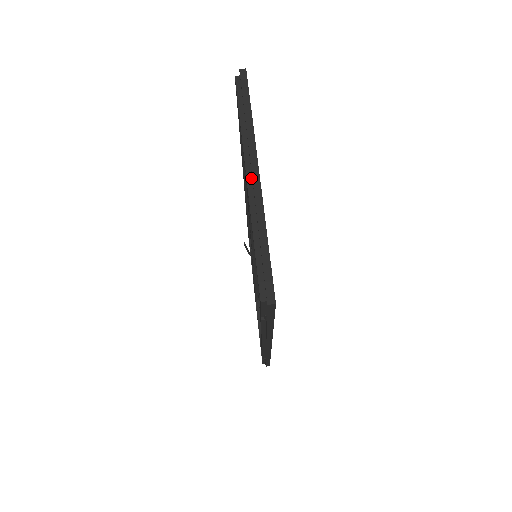
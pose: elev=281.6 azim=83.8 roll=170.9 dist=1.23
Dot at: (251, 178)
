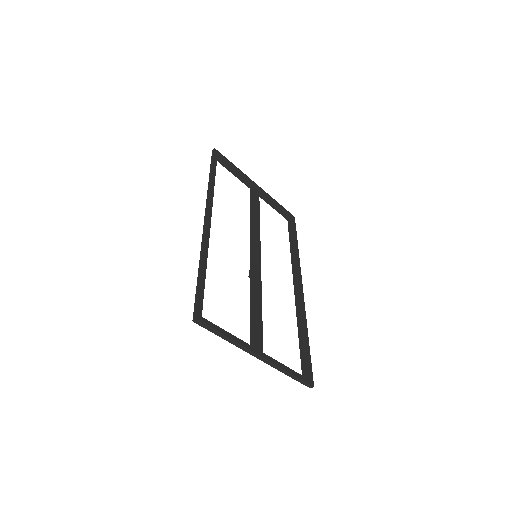
Dot at: (257, 356)
